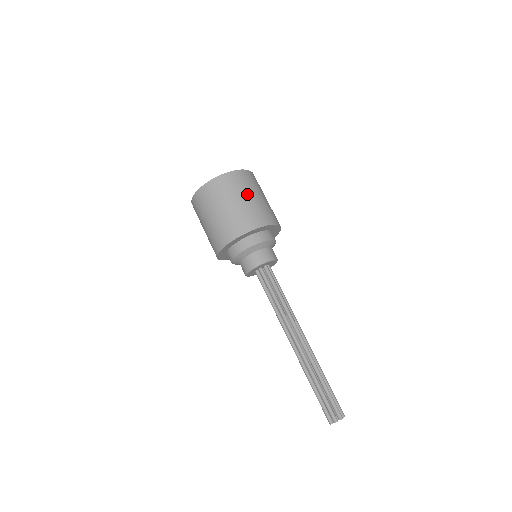
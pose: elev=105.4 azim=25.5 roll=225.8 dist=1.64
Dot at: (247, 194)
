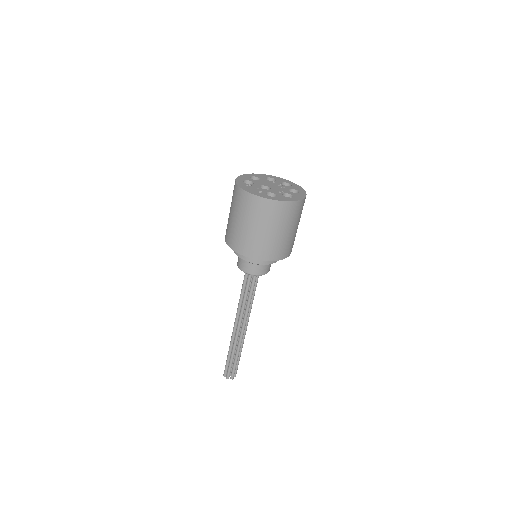
Dot at: (282, 228)
